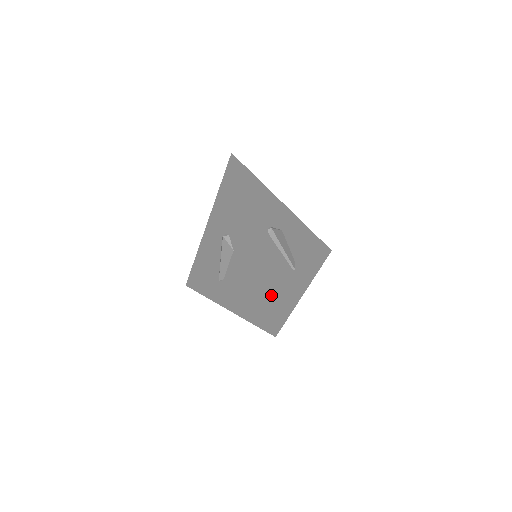
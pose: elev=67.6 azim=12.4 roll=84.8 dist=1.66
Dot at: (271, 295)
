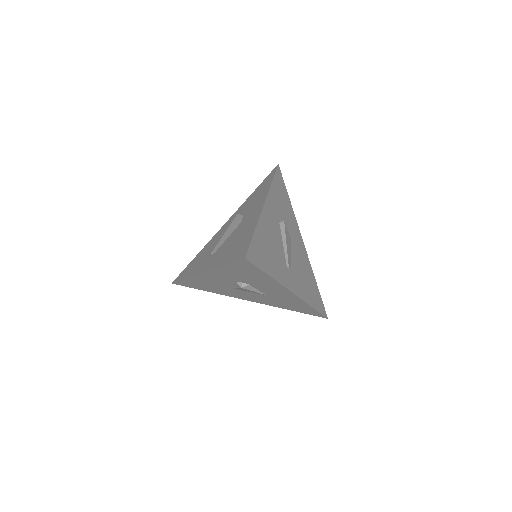
Dot at: (259, 240)
